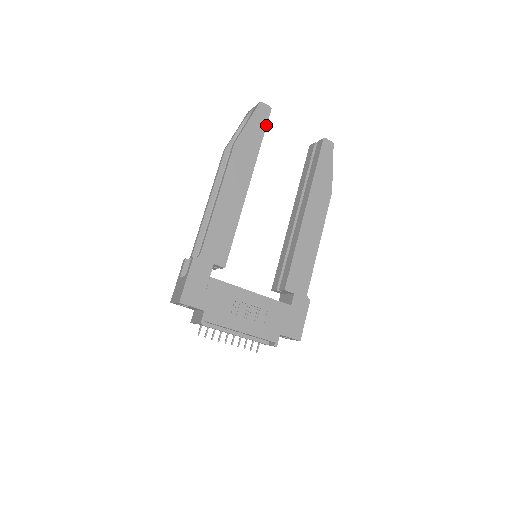
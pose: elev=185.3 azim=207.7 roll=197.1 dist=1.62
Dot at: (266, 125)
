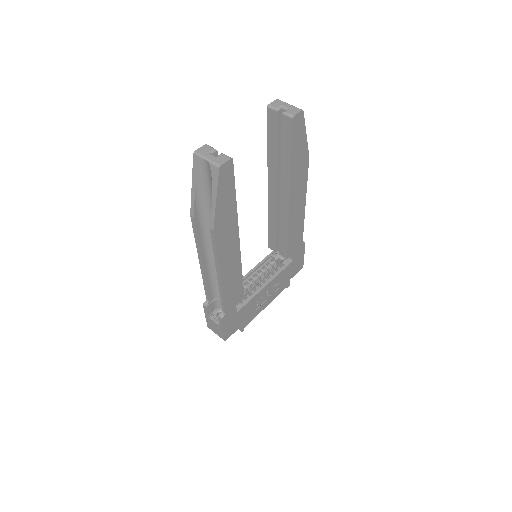
Dot at: (234, 181)
